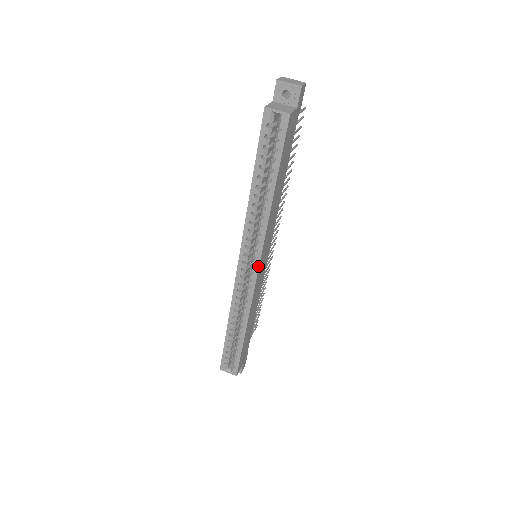
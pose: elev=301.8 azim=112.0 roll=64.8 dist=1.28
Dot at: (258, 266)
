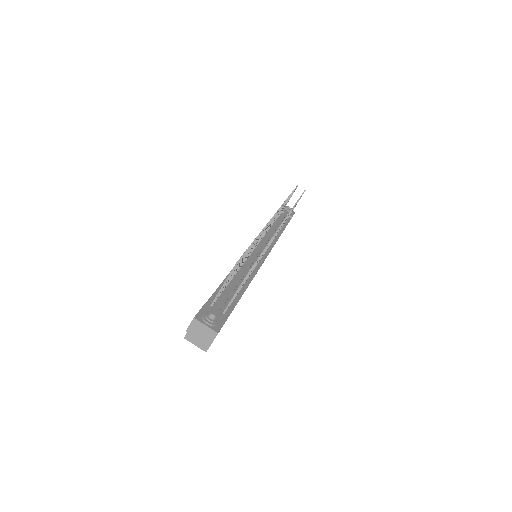
Dot at: occluded
